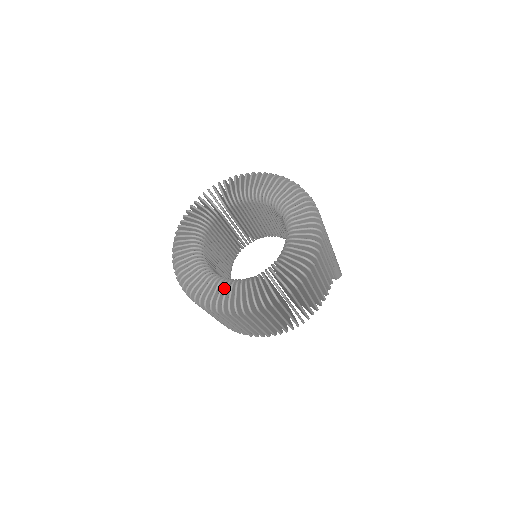
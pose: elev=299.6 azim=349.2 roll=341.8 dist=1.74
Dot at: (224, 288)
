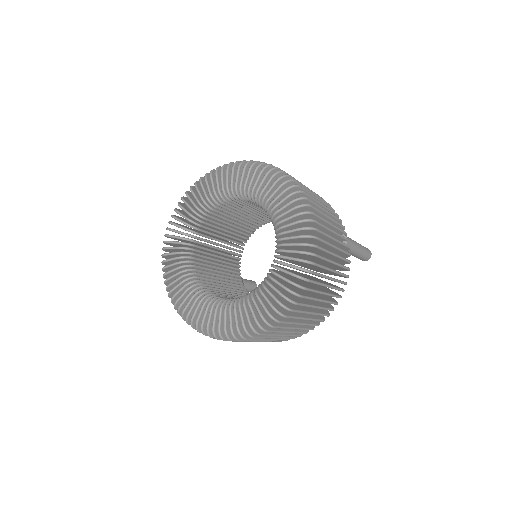
Dot at: (210, 309)
